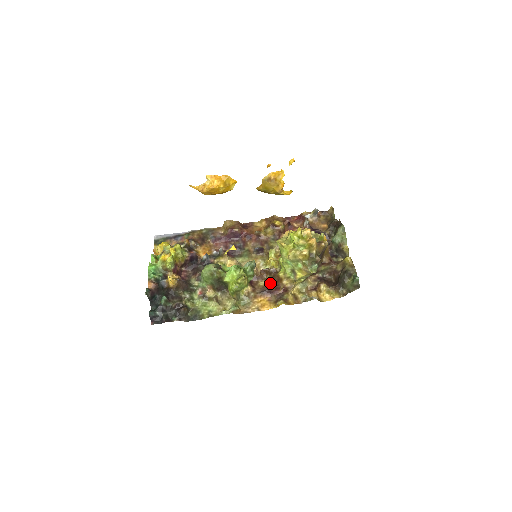
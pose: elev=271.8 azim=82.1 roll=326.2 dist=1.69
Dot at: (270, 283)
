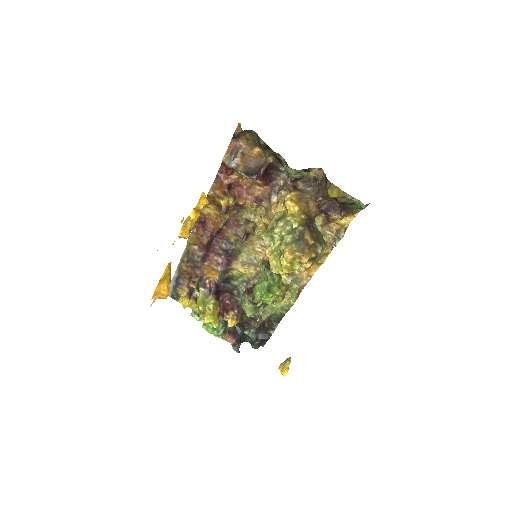
Dot at: occluded
